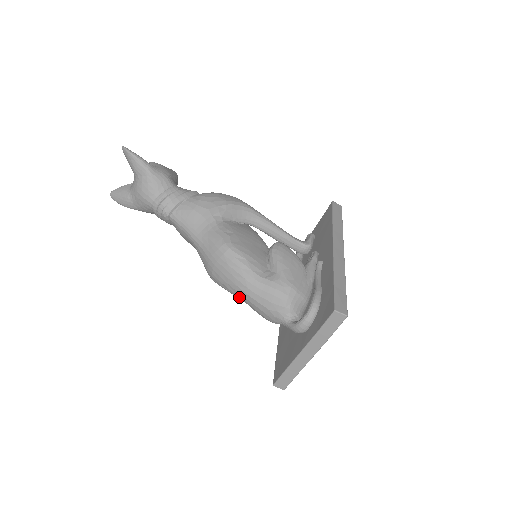
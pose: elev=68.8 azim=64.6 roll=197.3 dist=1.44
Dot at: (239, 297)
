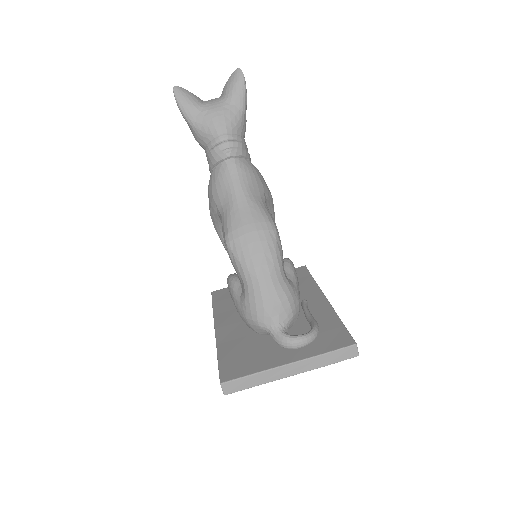
Dot at: (249, 277)
